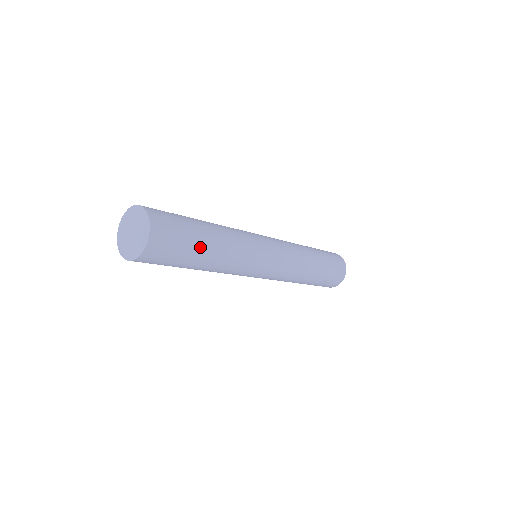
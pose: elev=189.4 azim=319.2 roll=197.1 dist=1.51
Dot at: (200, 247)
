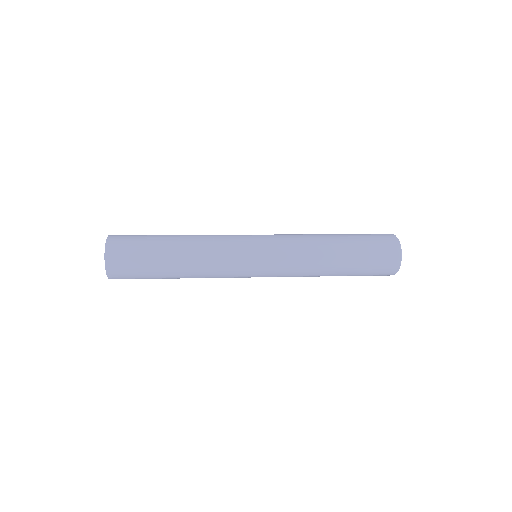
Dot at: (160, 255)
